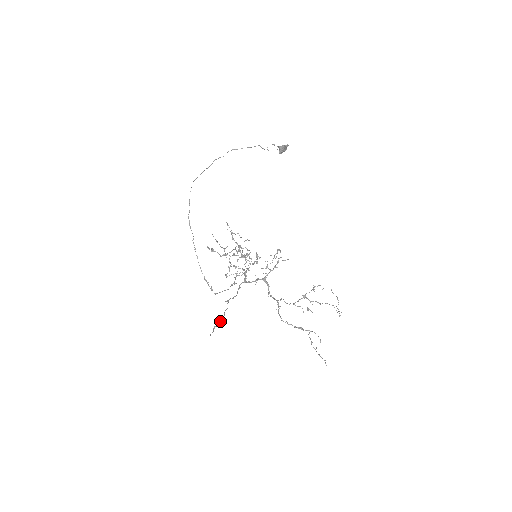
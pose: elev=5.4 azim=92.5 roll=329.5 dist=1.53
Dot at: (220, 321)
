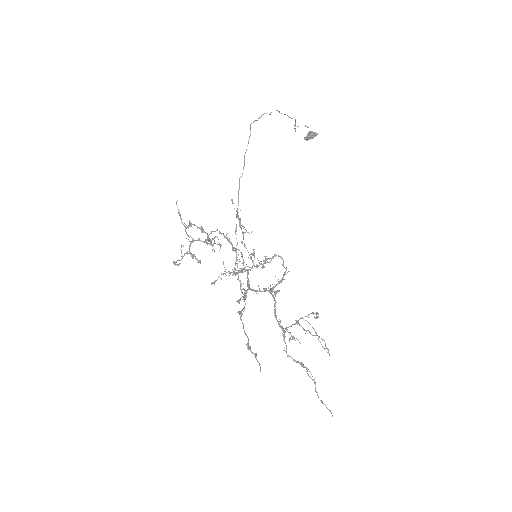
Dot at: (248, 344)
